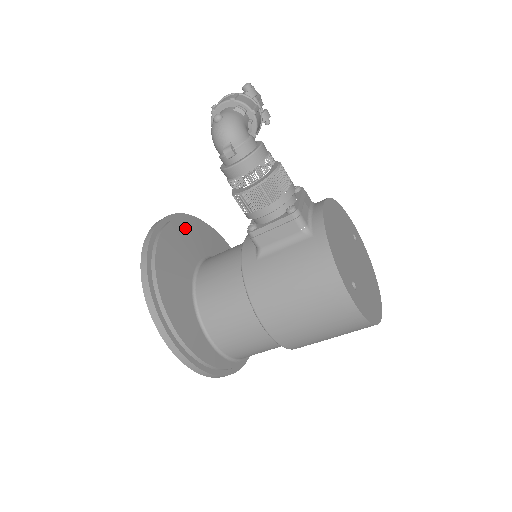
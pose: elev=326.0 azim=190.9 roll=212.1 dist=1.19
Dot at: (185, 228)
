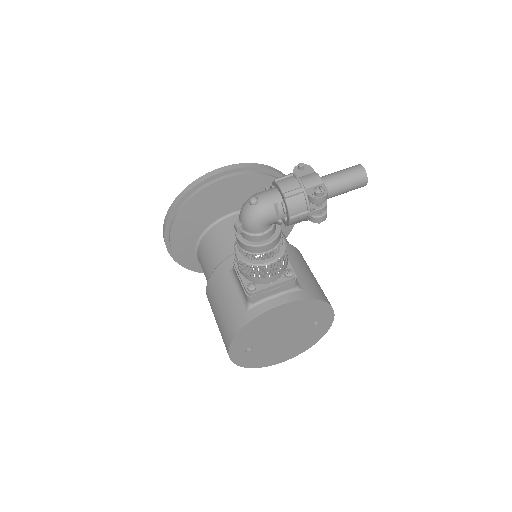
Dot at: (251, 183)
